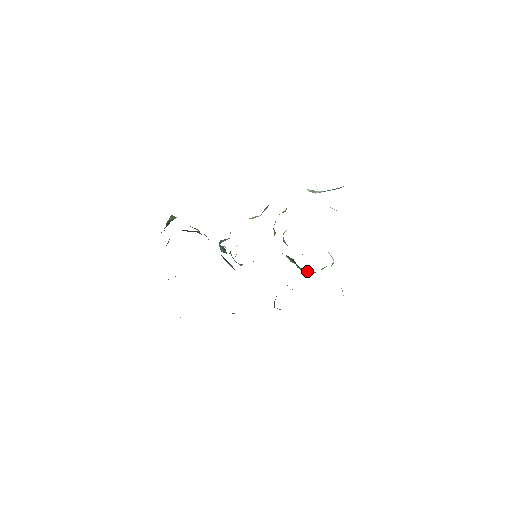
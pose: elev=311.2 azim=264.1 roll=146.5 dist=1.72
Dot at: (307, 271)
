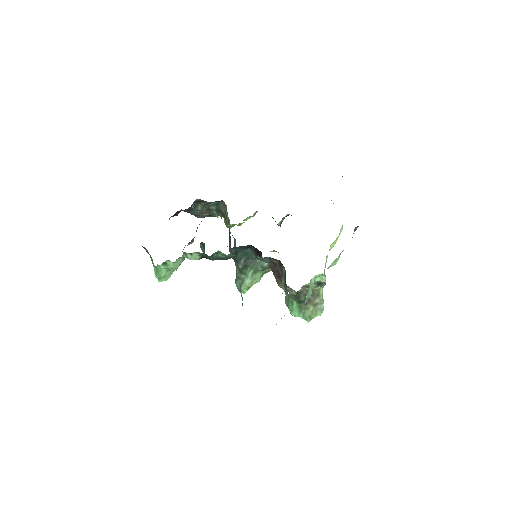
Dot at: (292, 311)
